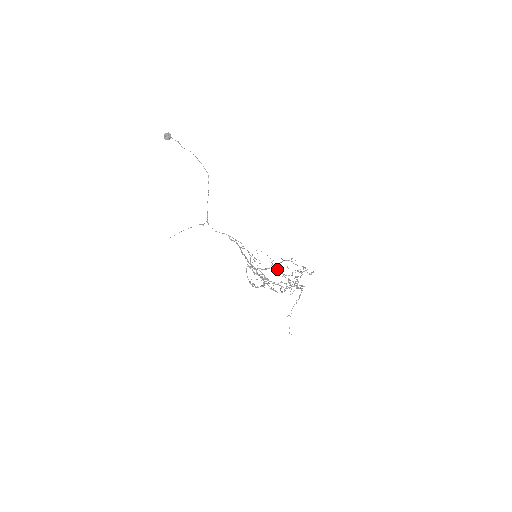
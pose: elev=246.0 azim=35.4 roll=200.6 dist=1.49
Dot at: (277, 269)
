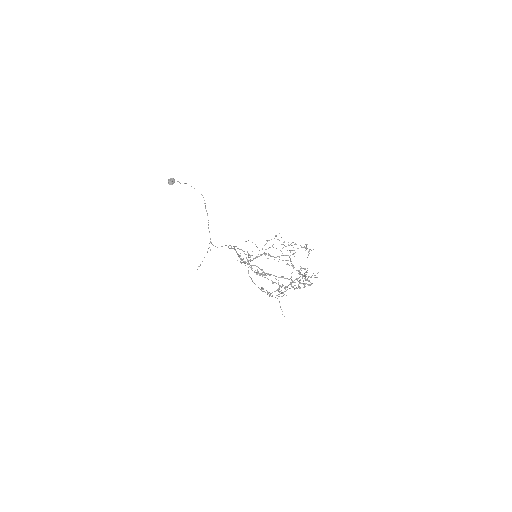
Dot at: (264, 253)
